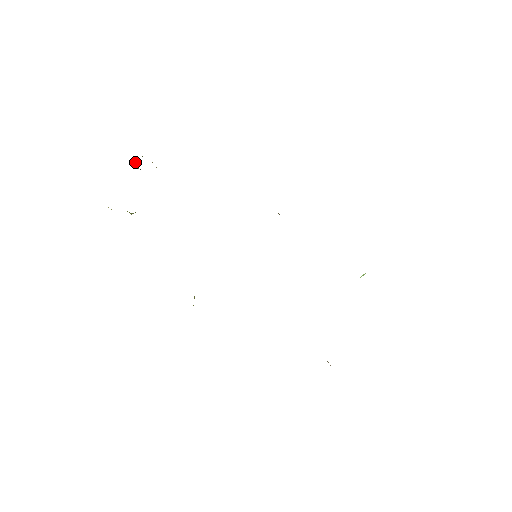
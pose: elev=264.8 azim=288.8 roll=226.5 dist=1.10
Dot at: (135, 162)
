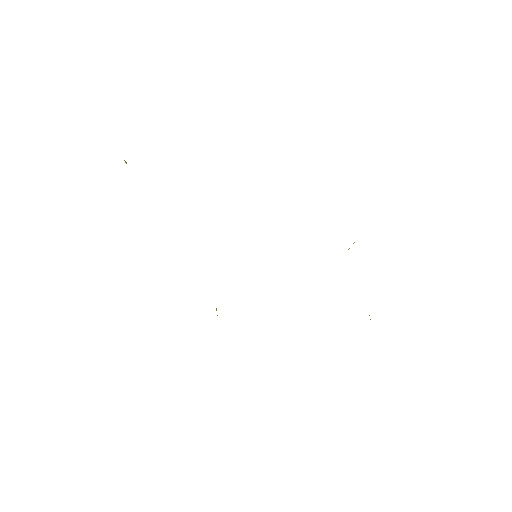
Dot at: occluded
